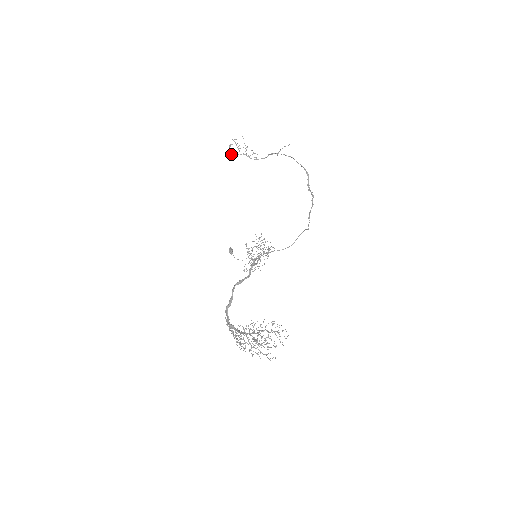
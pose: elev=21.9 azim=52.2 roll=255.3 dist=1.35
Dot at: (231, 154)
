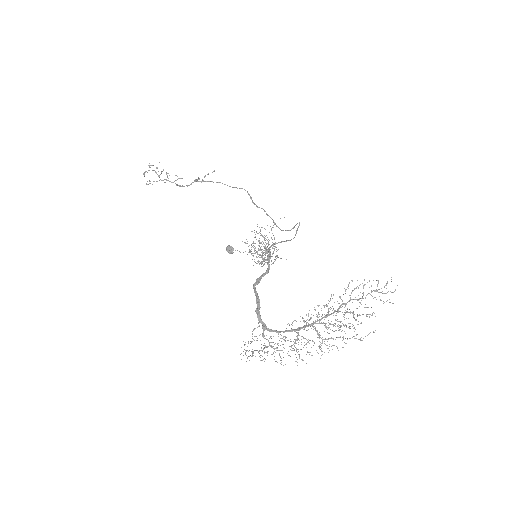
Dot at: (146, 183)
